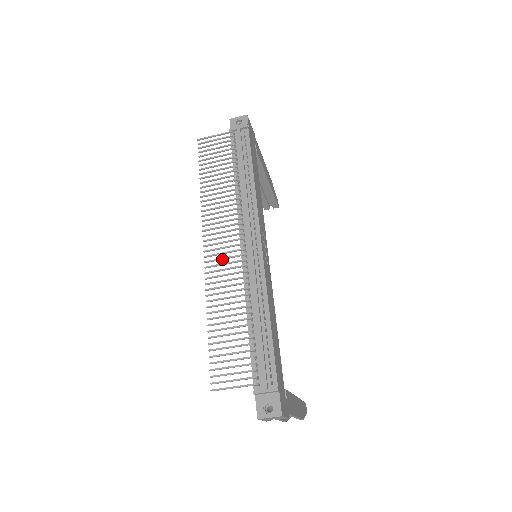
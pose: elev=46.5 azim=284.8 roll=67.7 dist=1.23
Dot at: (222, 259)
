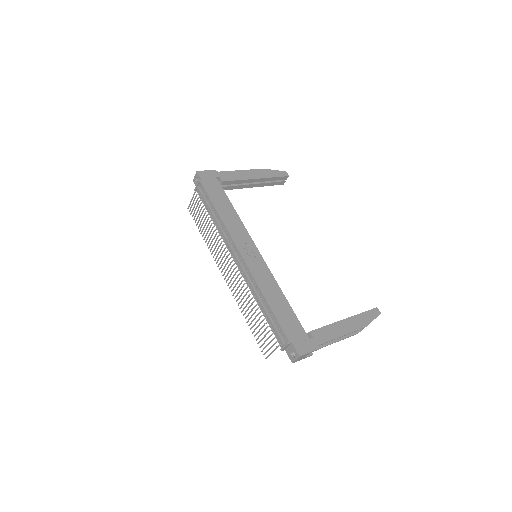
Dot at: occluded
